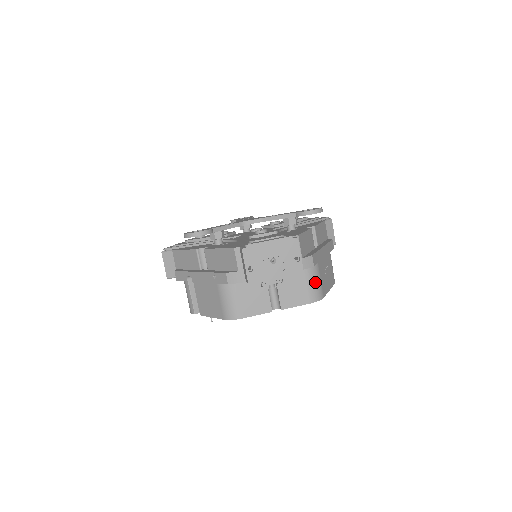
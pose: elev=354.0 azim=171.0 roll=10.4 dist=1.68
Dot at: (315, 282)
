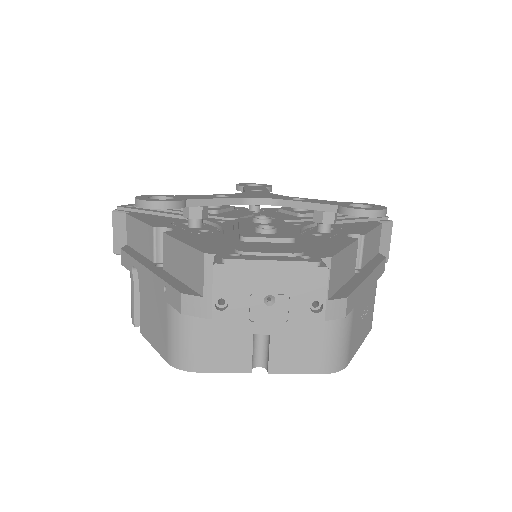
Dot at: (340, 340)
